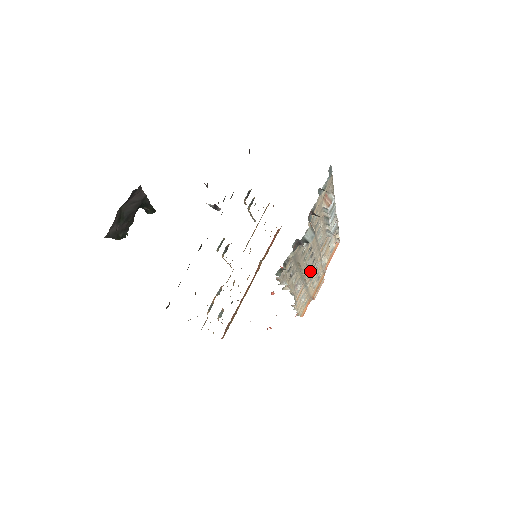
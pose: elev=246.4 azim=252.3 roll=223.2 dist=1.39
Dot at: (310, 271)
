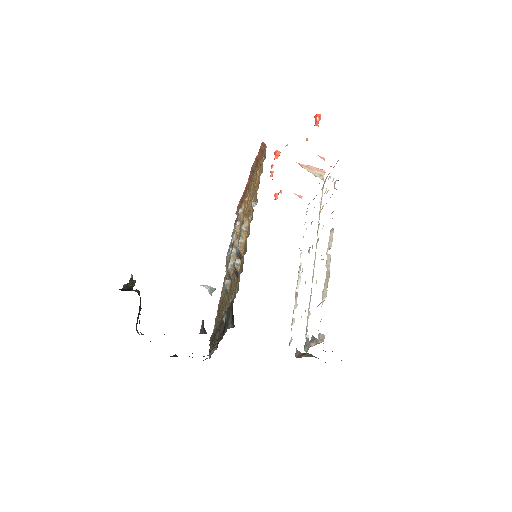
Dot at: occluded
